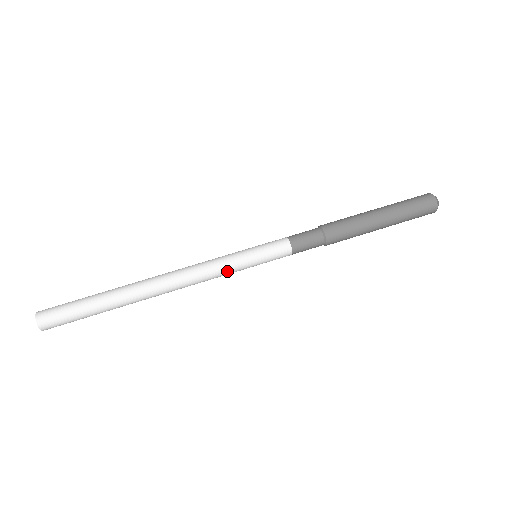
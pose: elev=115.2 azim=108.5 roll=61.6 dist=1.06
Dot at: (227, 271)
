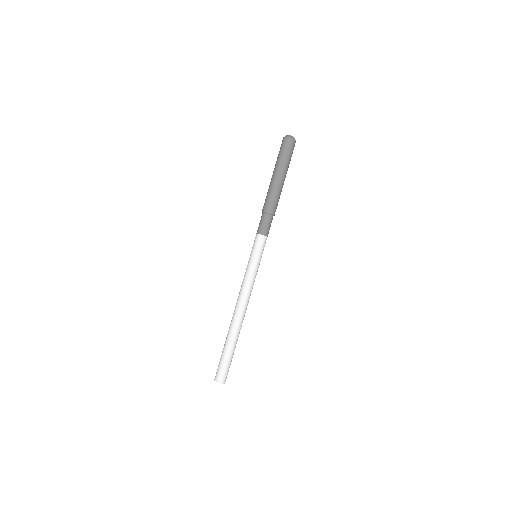
Dot at: (251, 276)
